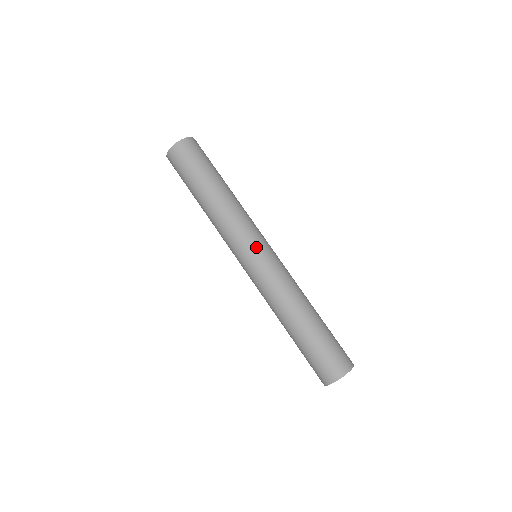
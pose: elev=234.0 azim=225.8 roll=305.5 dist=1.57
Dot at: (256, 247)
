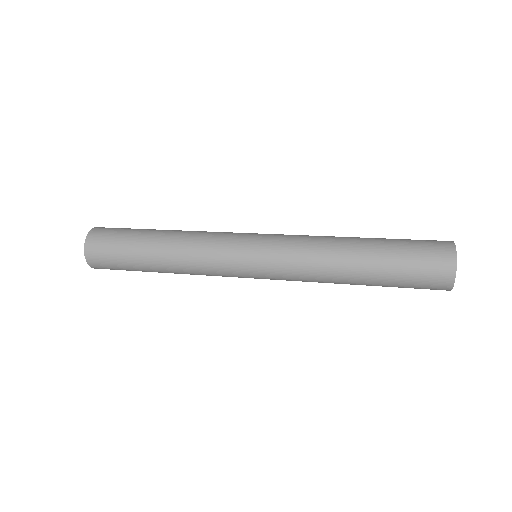
Dot at: (248, 235)
